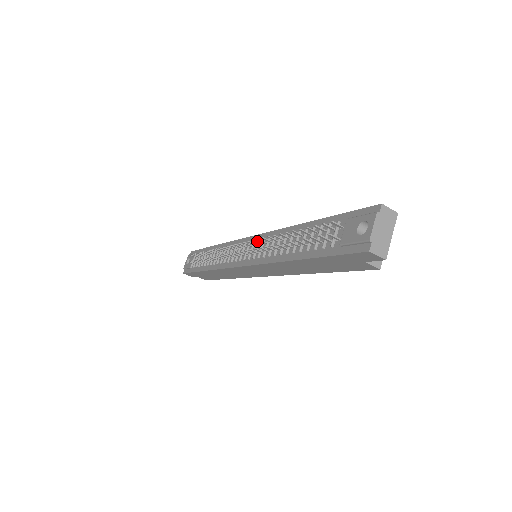
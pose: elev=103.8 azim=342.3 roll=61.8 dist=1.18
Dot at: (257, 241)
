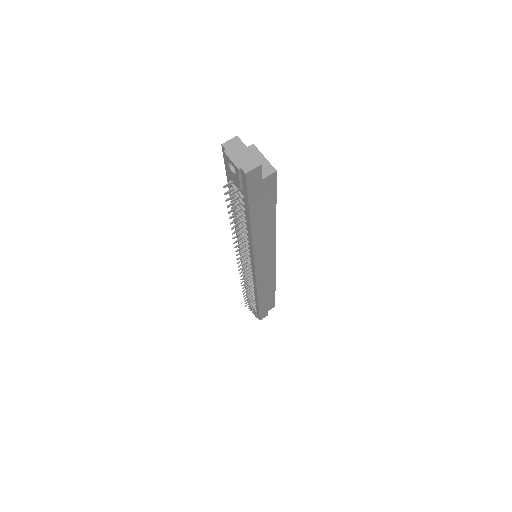
Dot at: occluded
